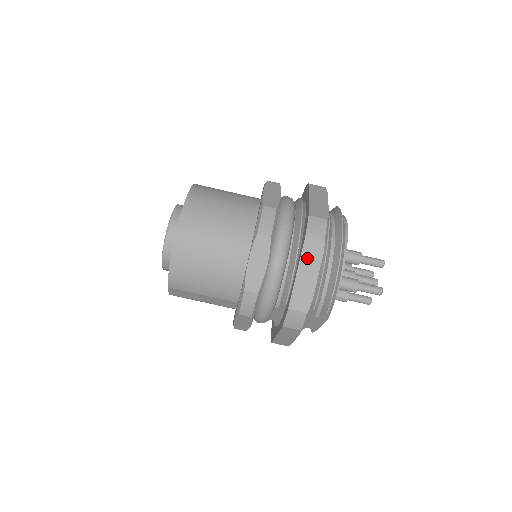
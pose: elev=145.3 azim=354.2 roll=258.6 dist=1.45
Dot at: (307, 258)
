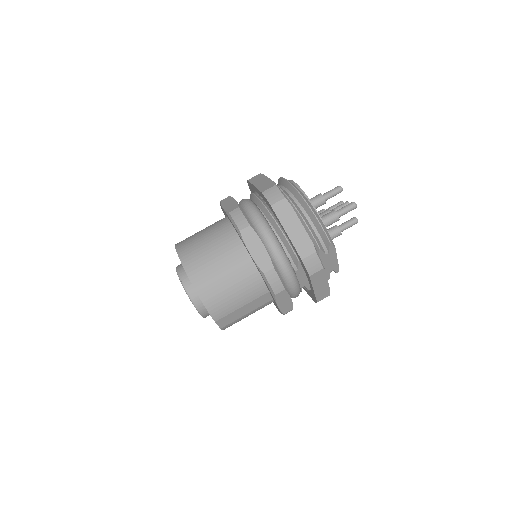
Dot at: (284, 218)
